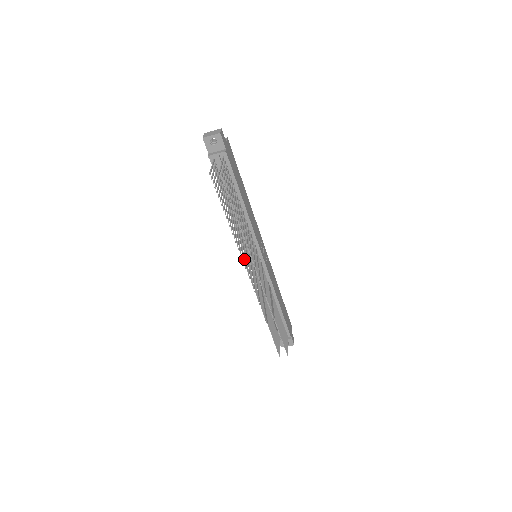
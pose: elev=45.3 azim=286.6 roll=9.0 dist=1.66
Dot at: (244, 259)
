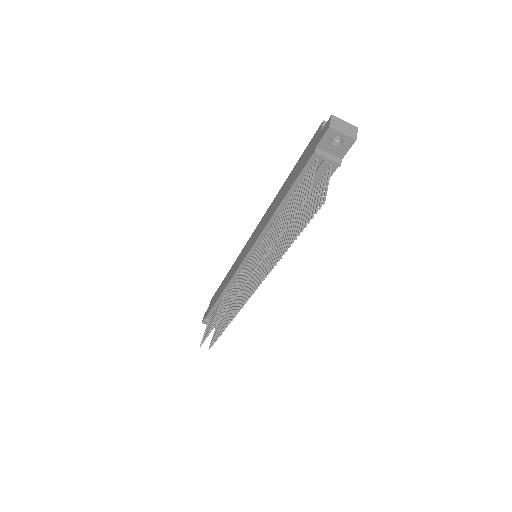
Dot at: (249, 271)
